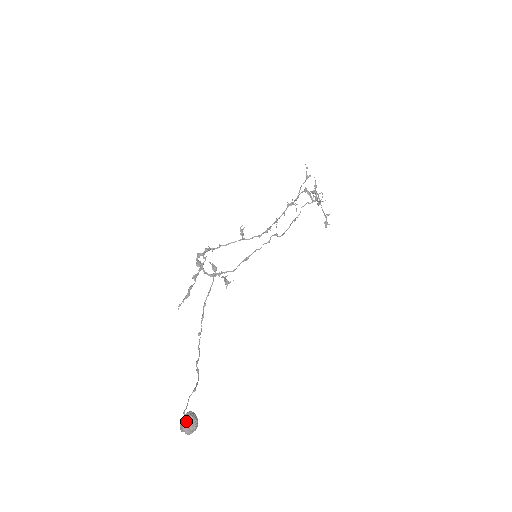
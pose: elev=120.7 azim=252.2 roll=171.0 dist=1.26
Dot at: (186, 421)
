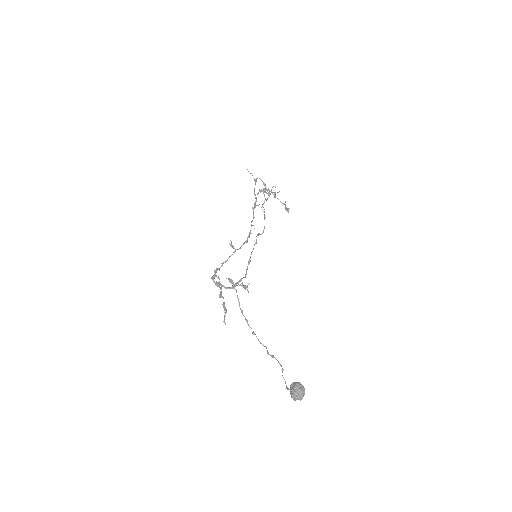
Dot at: (295, 390)
